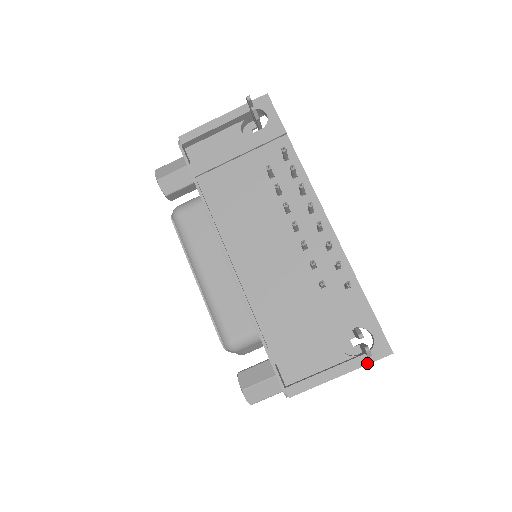
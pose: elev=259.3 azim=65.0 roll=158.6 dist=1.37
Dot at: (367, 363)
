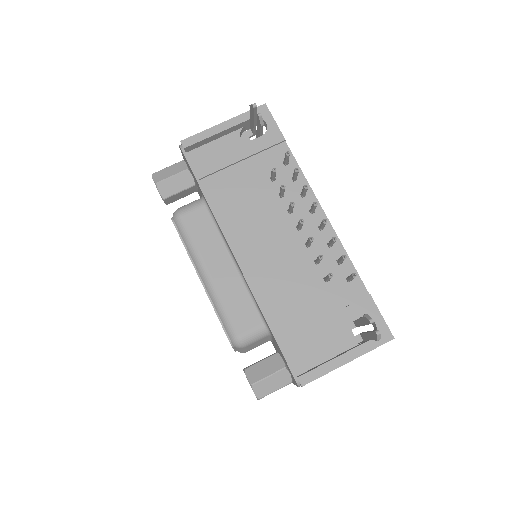
Dot at: (372, 349)
